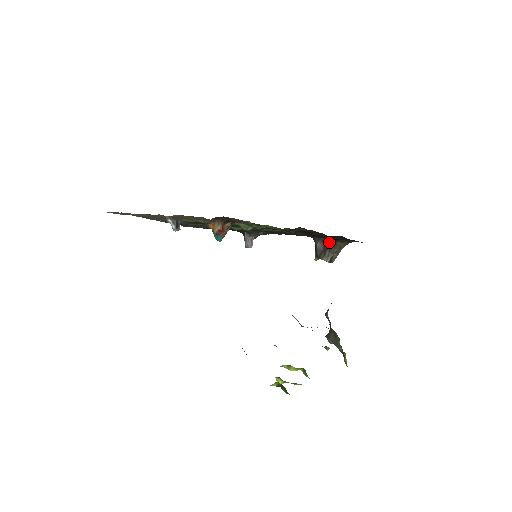
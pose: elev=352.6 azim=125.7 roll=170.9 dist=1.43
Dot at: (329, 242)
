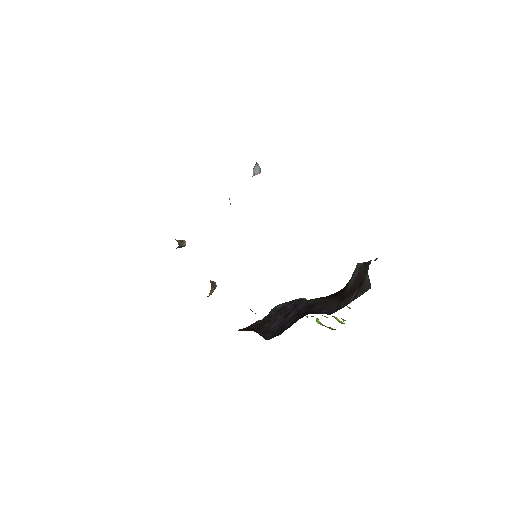
Dot at: occluded
